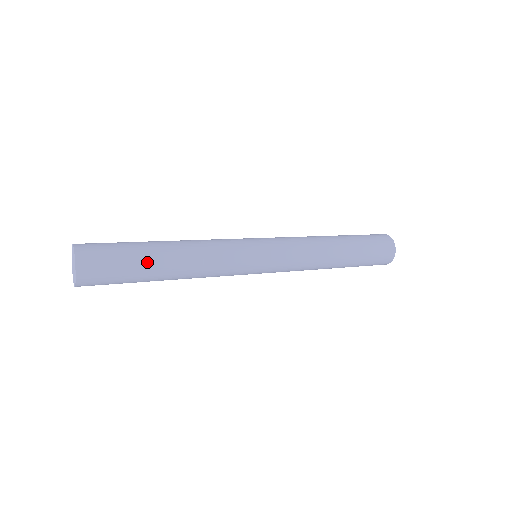
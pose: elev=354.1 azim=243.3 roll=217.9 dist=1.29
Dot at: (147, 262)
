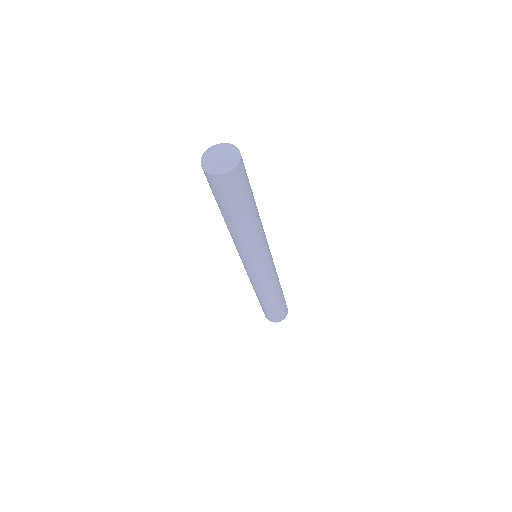
Dot at: occluded
